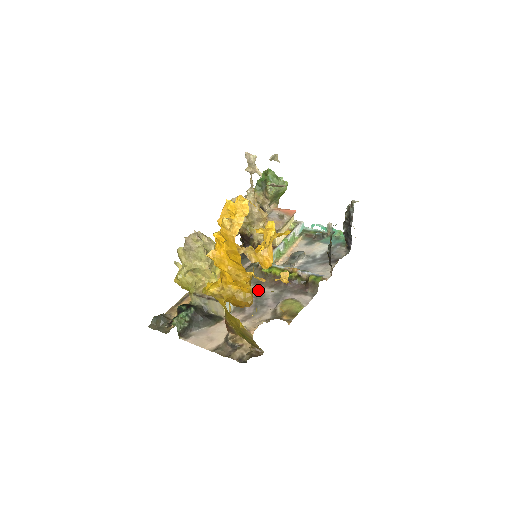
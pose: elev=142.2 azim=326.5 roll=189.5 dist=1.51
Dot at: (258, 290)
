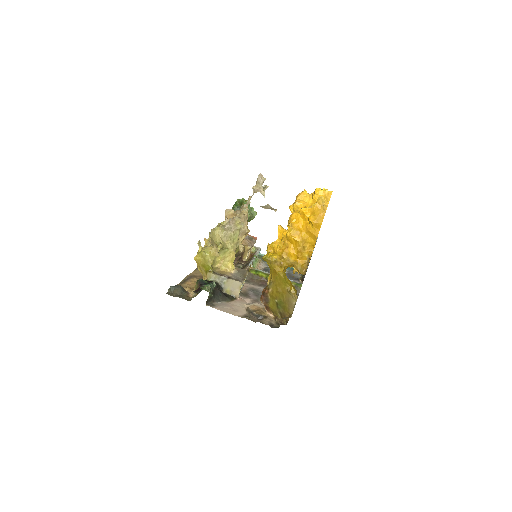
Dot at: (250, 286)
